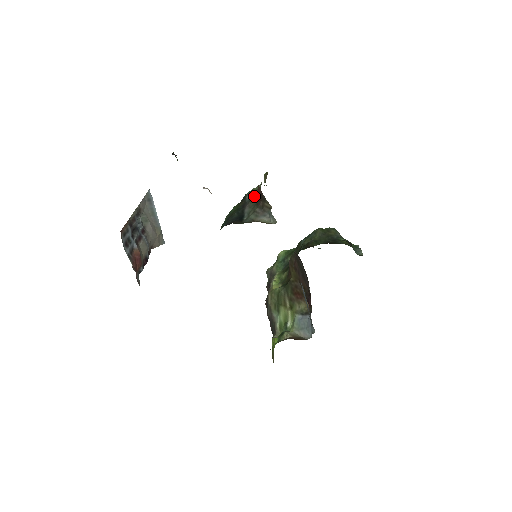
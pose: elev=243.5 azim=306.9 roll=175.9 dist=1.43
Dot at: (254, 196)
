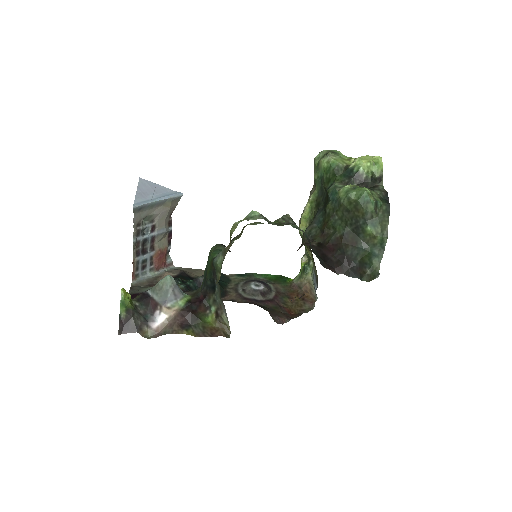
Dot at: (216, 282)
